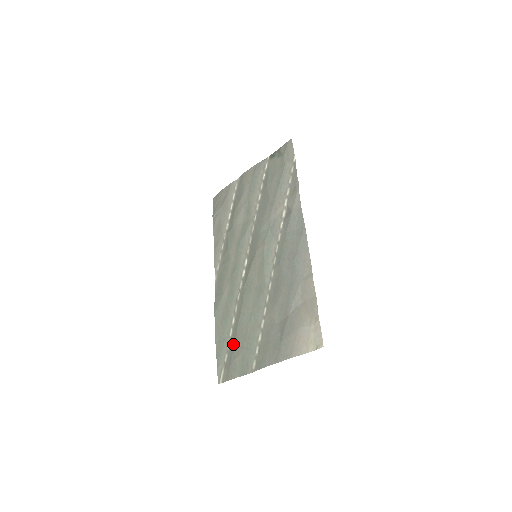
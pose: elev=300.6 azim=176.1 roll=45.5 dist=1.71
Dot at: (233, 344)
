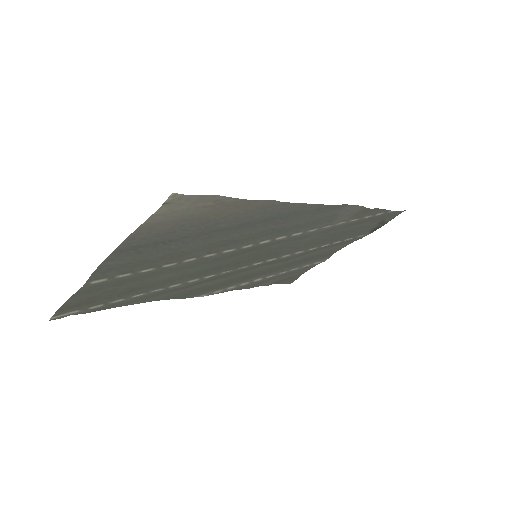
Dot at: (121, 293)
